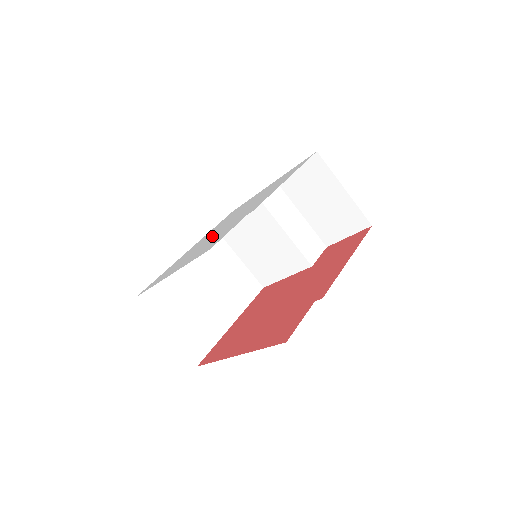
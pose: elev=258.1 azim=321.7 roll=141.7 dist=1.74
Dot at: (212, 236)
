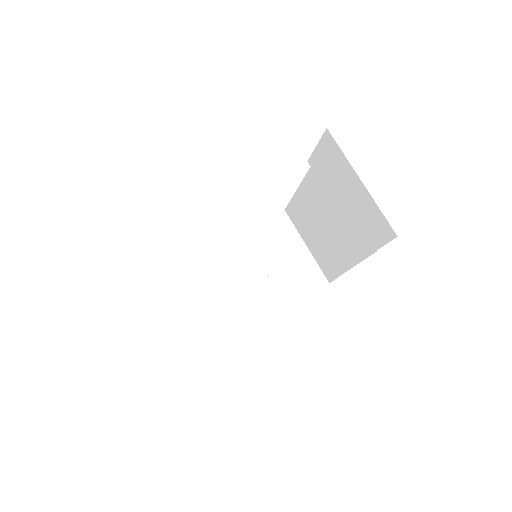
Dot at: occluded
